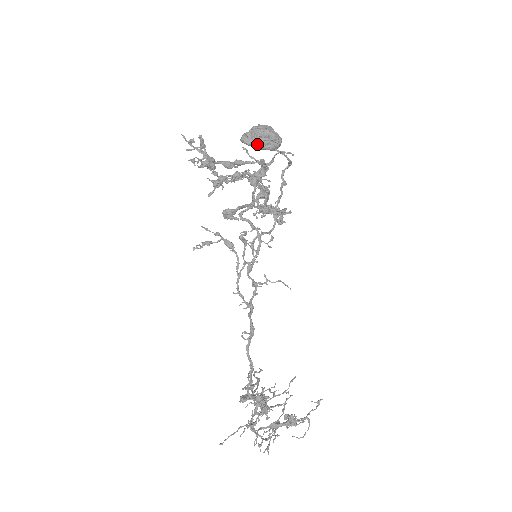
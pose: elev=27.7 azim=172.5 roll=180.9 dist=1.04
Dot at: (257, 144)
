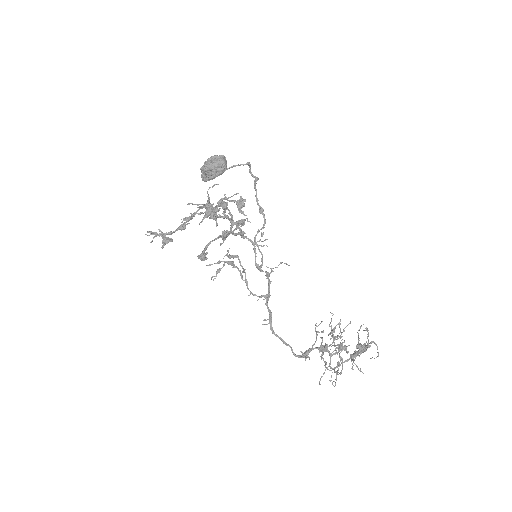
Dot at: (211, 178)
